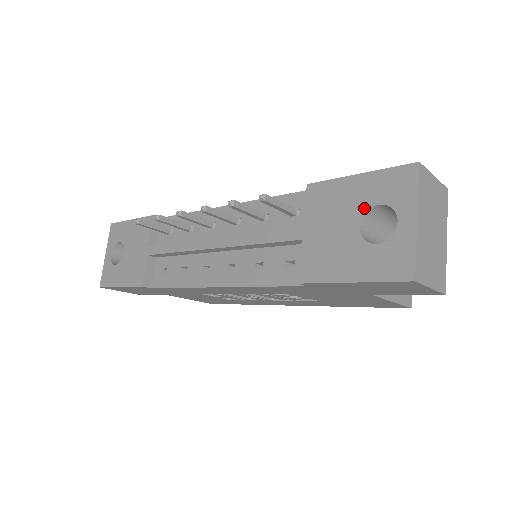
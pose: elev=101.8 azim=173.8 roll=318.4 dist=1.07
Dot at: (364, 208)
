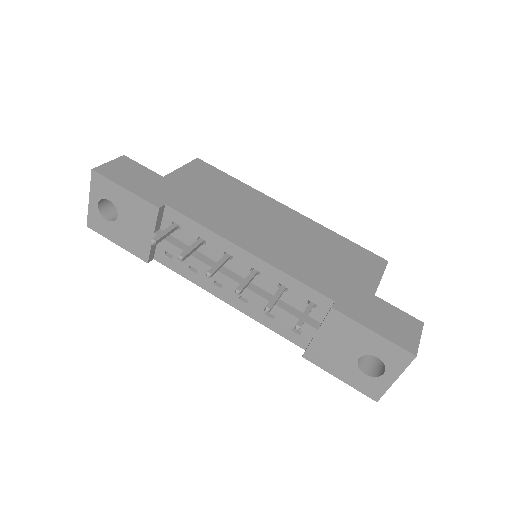
Dot at: (367, 353)
